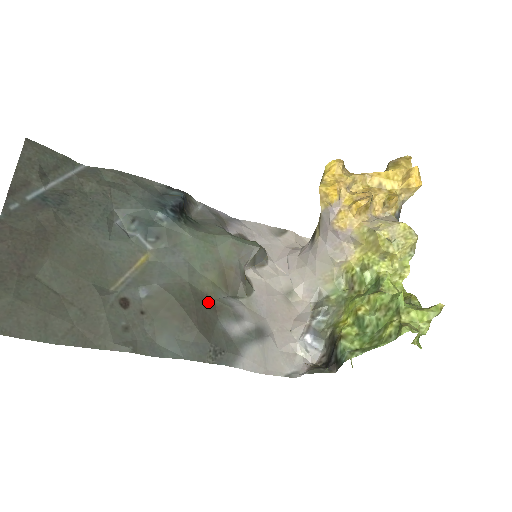
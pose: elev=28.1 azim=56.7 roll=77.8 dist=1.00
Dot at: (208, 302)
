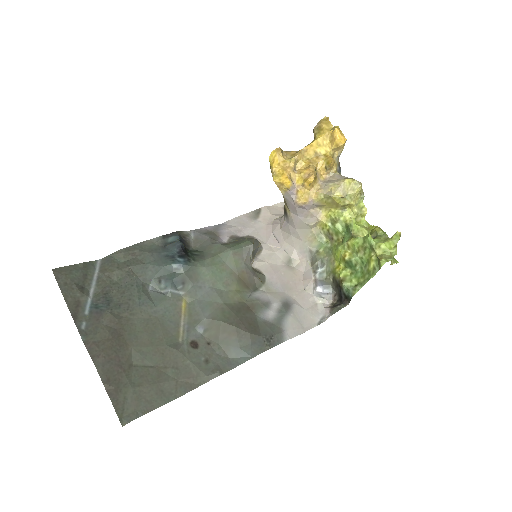
Dot at: (243, 308)
